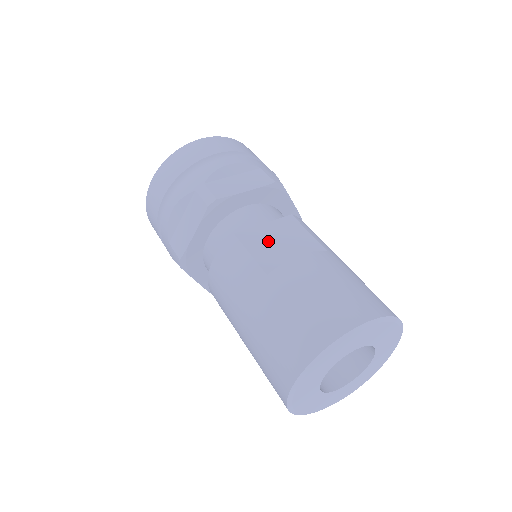
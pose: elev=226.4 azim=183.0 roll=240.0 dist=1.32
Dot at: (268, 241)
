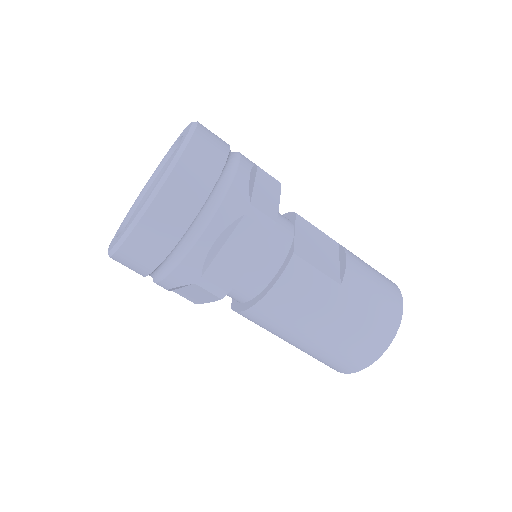
Dot at: (313, 250)
